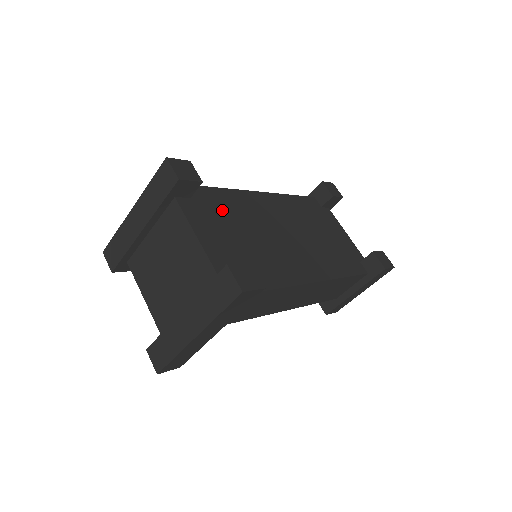
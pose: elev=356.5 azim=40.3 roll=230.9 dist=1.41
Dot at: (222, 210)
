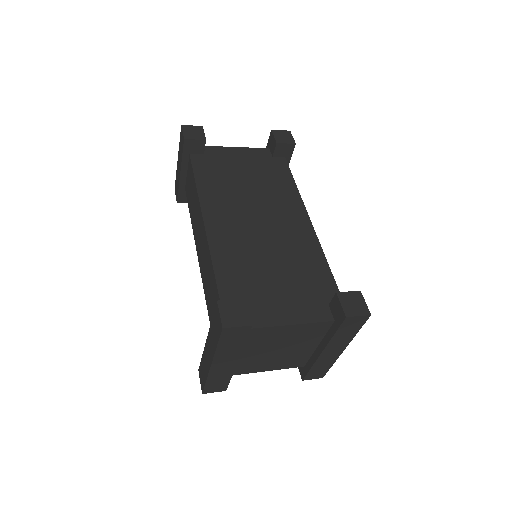
Dot at: (247, 282)
